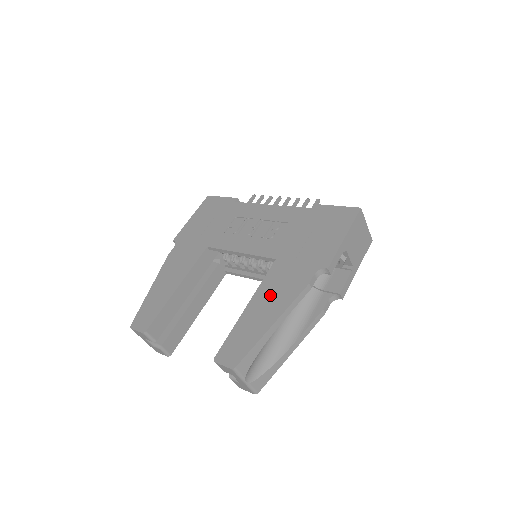
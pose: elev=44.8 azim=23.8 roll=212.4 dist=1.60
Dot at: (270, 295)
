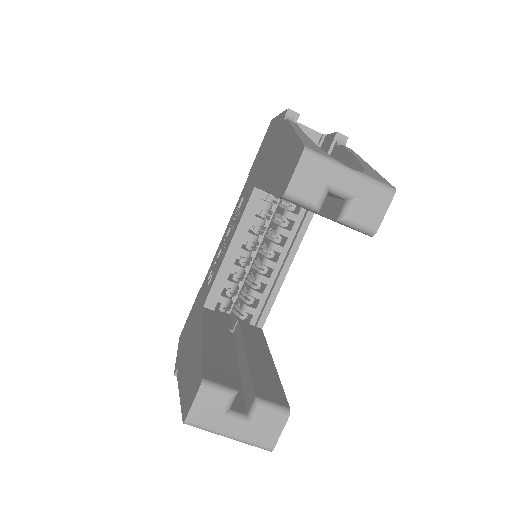
Dot at: (272, 163)
